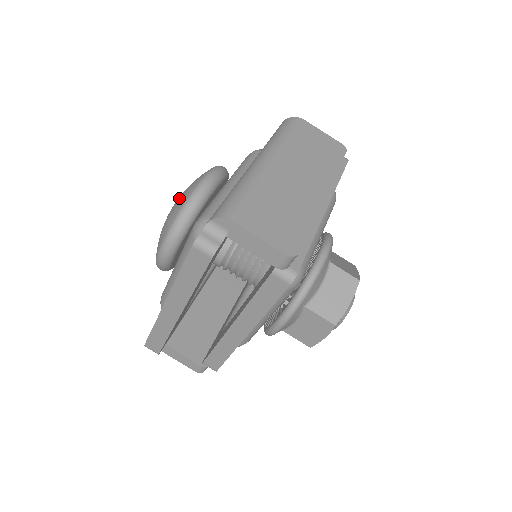
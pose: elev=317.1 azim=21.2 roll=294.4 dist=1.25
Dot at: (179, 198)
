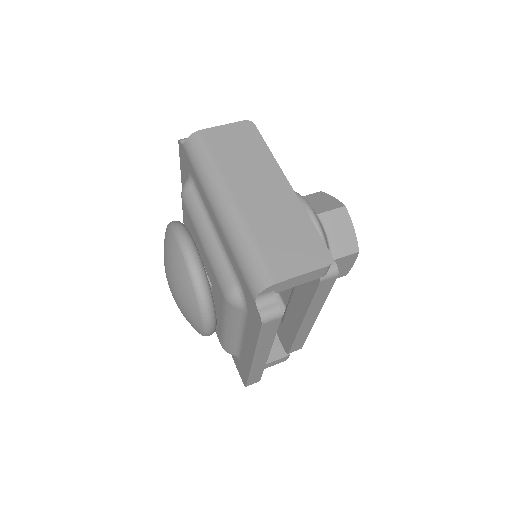
Dot at: (176, 282)
